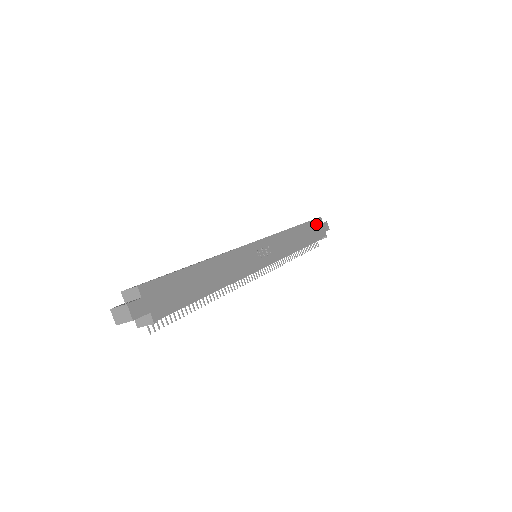
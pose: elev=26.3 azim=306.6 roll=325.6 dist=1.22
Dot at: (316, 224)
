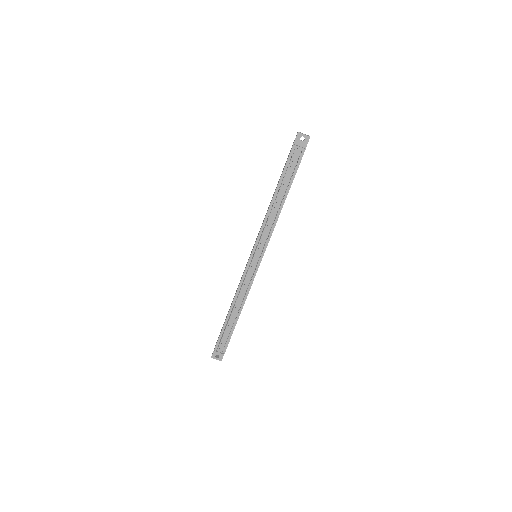
Dot at: occluded
